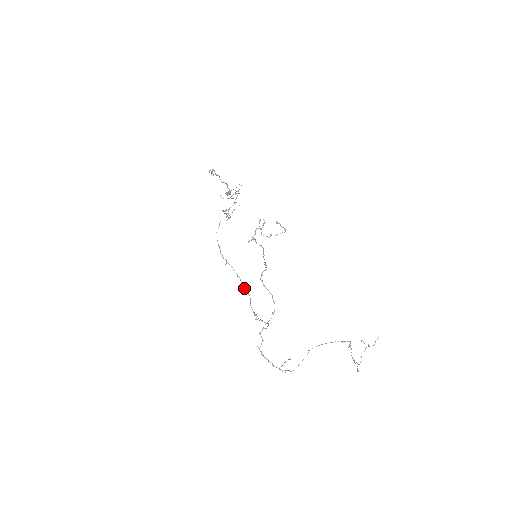
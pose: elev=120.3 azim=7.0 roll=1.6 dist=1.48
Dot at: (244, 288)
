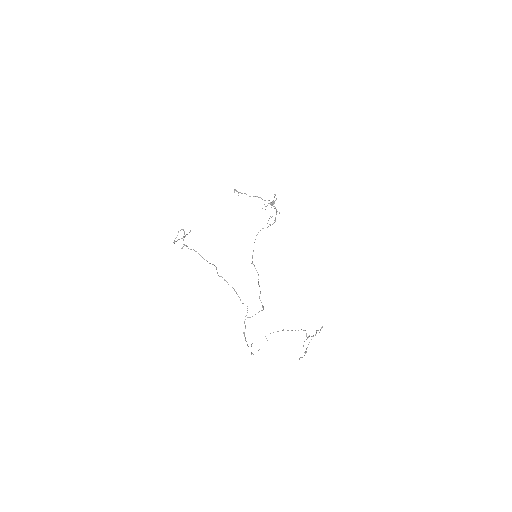
Dot at: occluded
